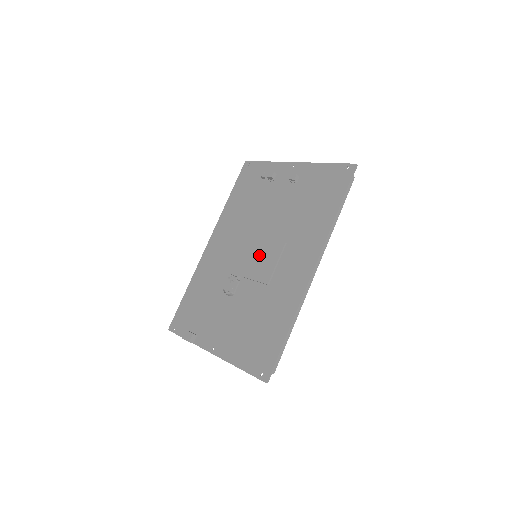
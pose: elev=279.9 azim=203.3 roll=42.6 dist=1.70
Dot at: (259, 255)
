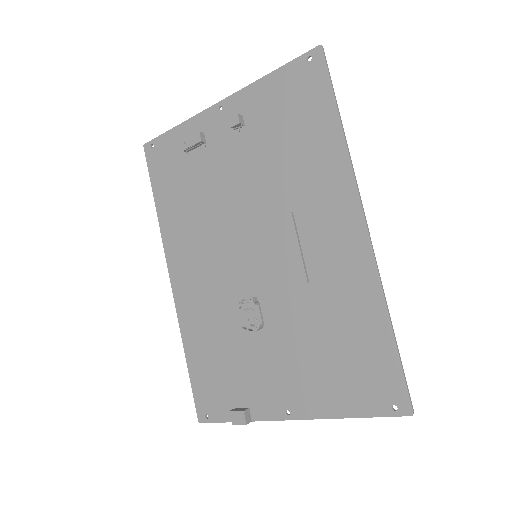
Dot at: (263, 252)
